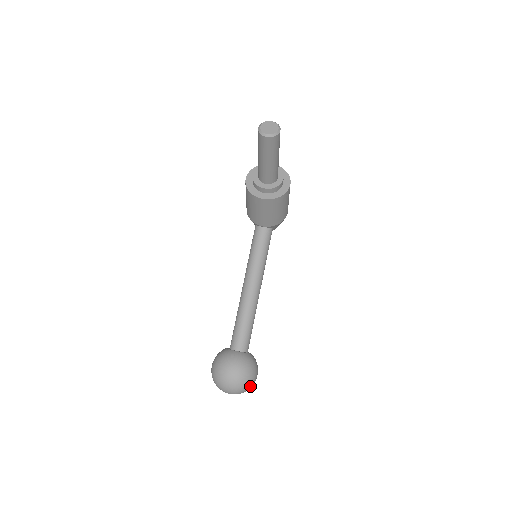
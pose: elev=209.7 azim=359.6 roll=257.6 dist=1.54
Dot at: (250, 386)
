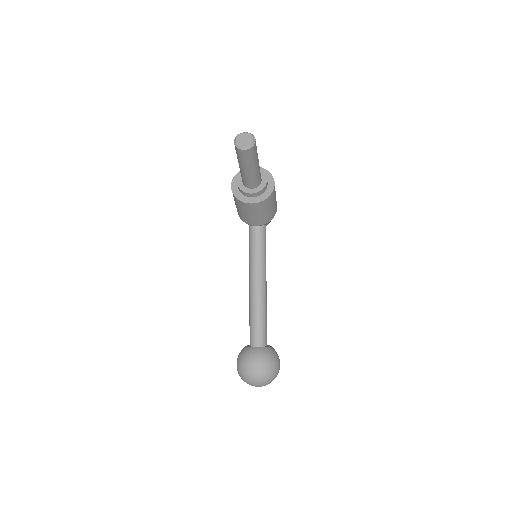
Dot at: (275, 376)
